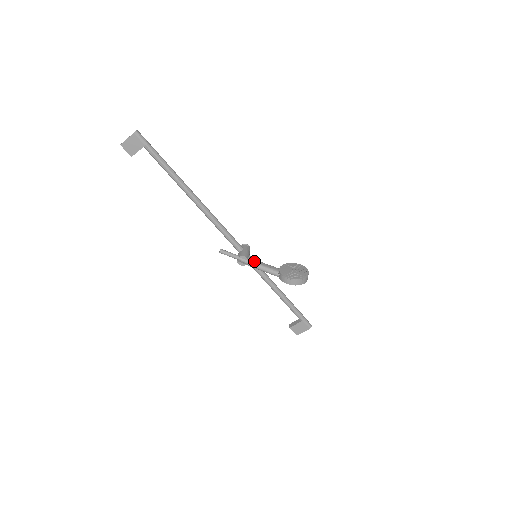
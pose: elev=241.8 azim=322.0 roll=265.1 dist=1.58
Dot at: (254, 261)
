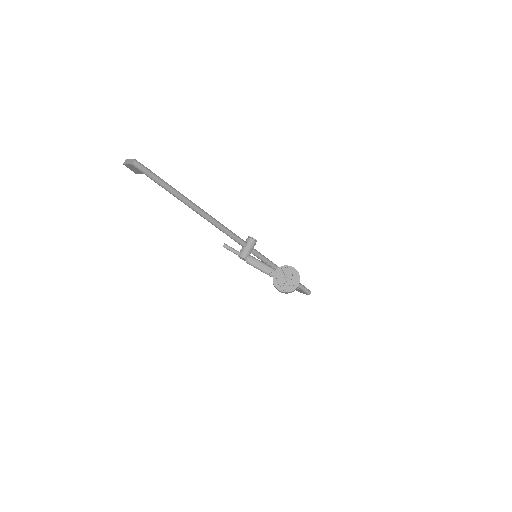
Dot at: (252, 262)
